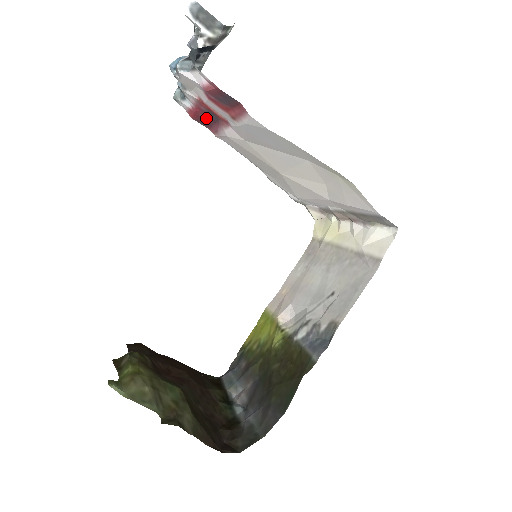
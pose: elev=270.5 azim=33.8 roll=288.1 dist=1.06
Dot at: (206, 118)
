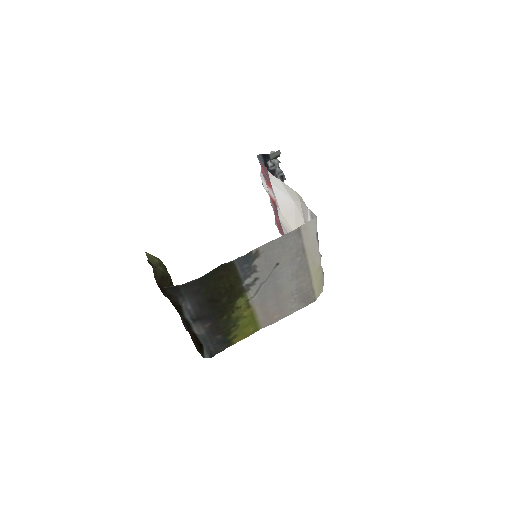
Dot at: (278, 219)
